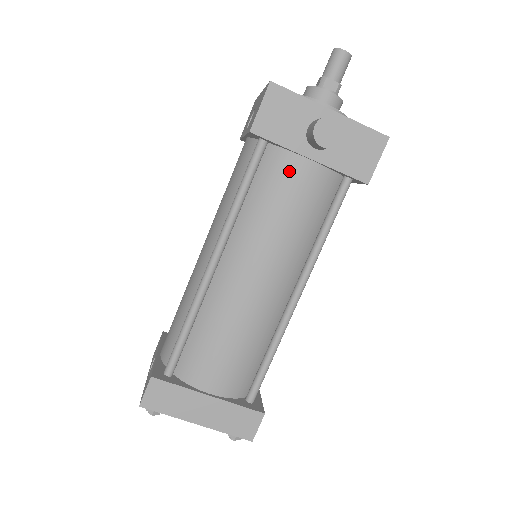
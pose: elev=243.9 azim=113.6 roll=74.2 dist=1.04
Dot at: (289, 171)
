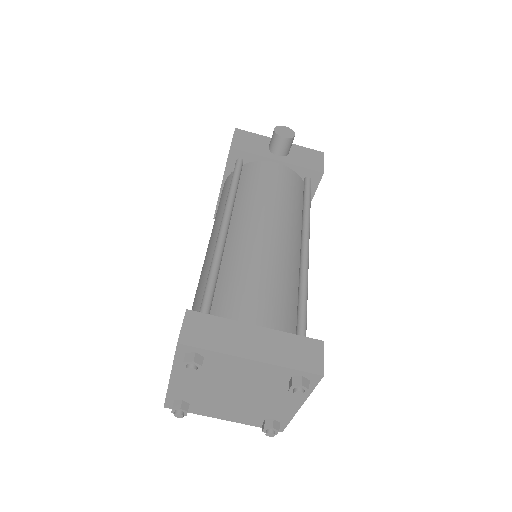
Dot at: (265, 169)
